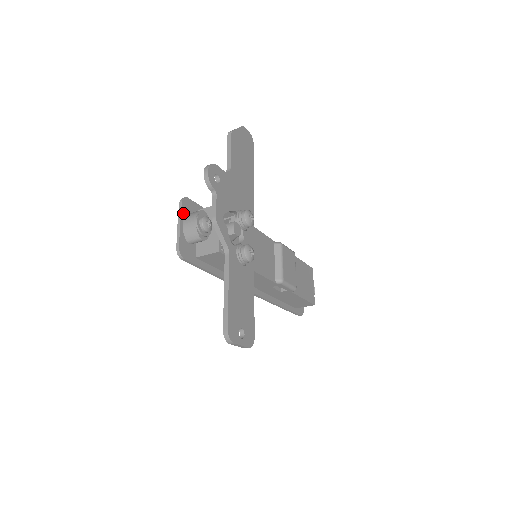
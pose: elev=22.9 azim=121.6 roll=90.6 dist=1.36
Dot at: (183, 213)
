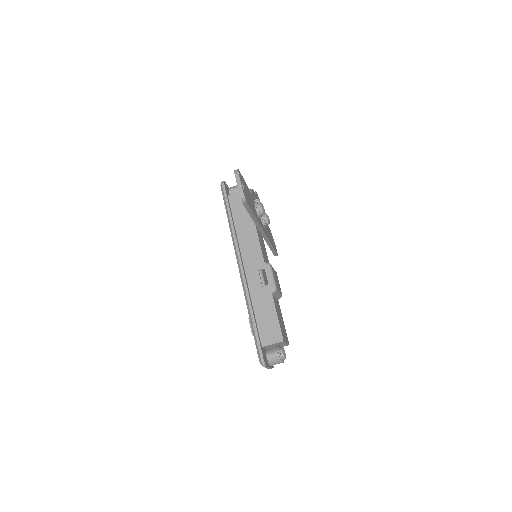
Dot at: occluded
